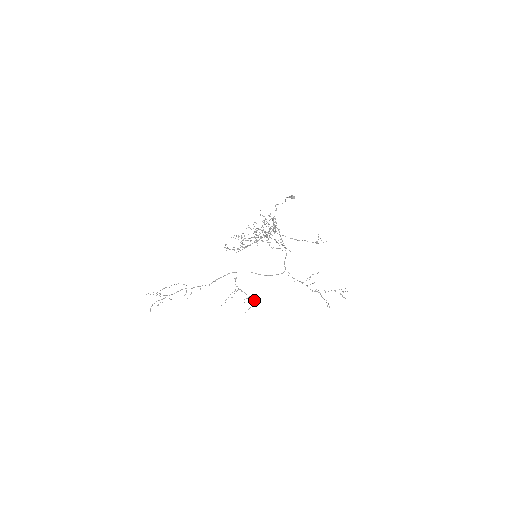
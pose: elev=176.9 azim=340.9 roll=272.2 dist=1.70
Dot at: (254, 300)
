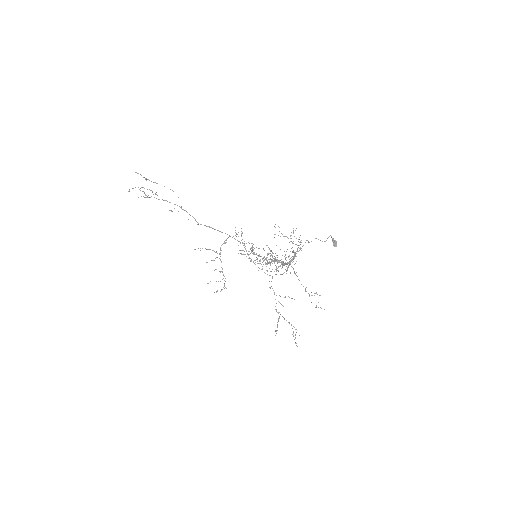
Dot at: occluded
